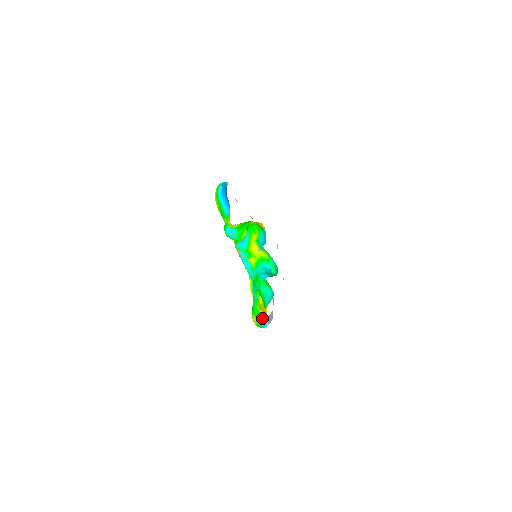
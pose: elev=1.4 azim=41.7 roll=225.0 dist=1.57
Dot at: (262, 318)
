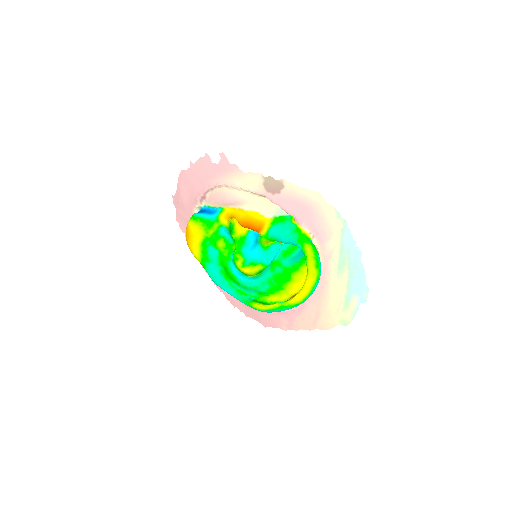
Dot at: (313, 244)
